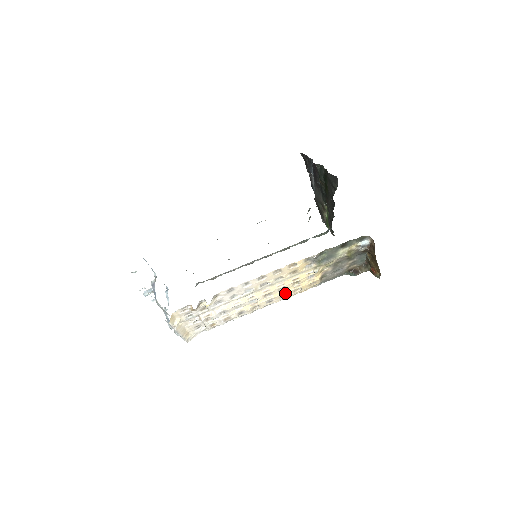
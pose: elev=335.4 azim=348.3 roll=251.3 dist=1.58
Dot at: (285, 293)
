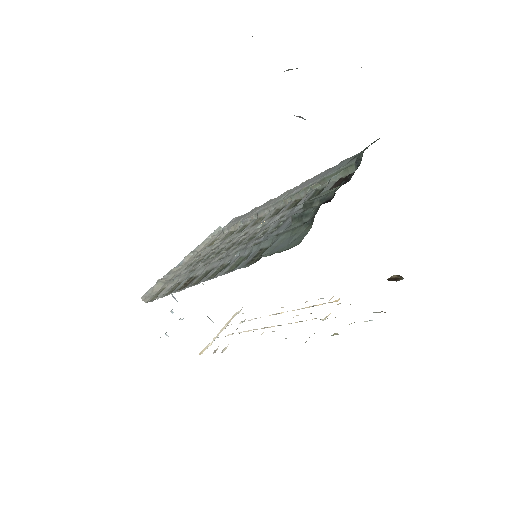
Dot at: (304, 308)
